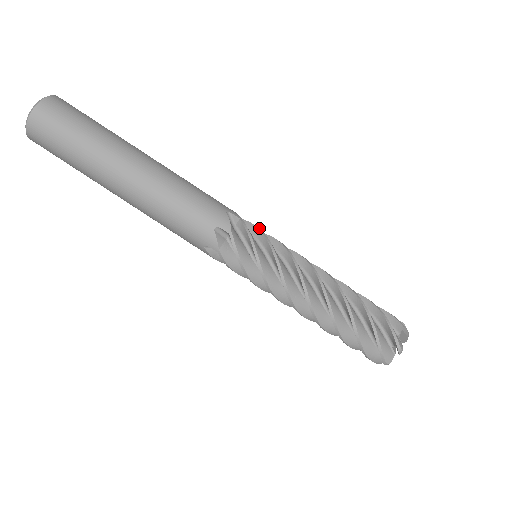
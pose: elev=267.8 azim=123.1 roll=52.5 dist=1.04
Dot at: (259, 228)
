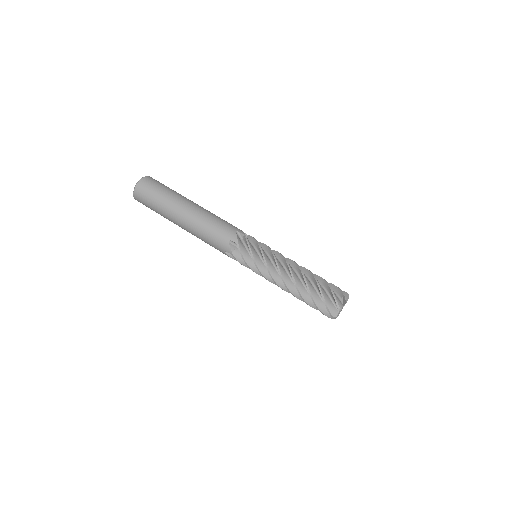
Dot at: occluded
